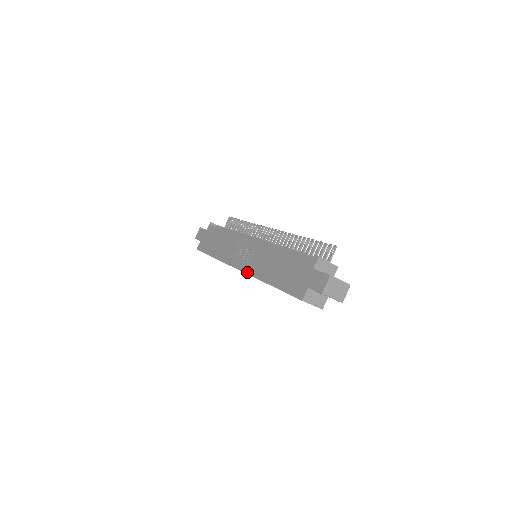
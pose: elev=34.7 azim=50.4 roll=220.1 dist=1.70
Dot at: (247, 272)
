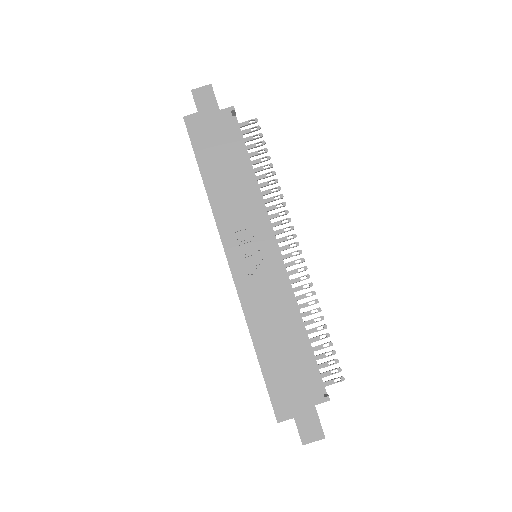
Dot at: (238, 287)
